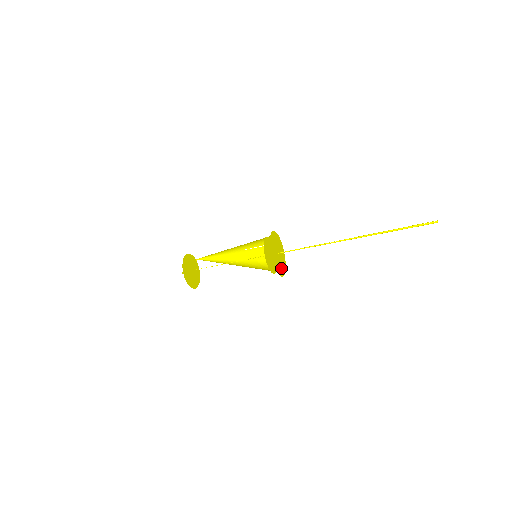
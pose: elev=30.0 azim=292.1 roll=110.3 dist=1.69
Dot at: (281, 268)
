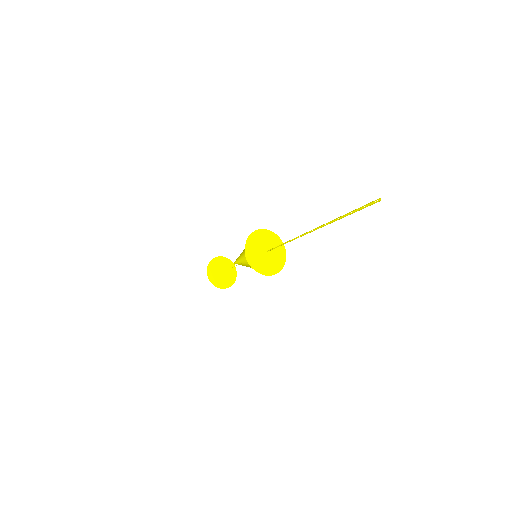
Dot at: (268, 267)
